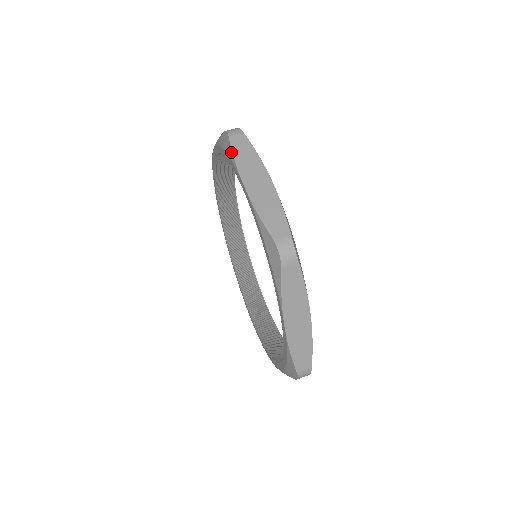
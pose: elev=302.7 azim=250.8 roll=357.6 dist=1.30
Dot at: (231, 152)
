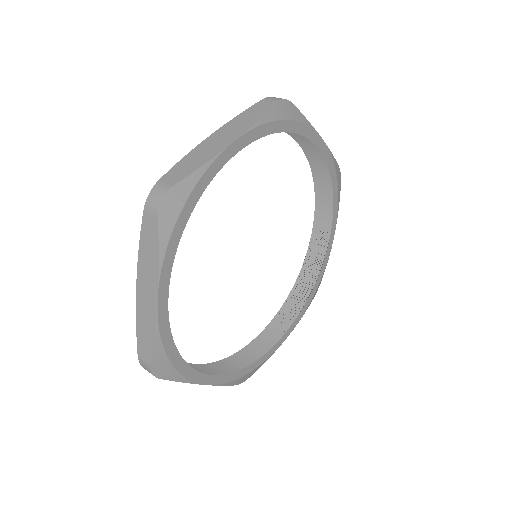
Dot at: (247, 110)
